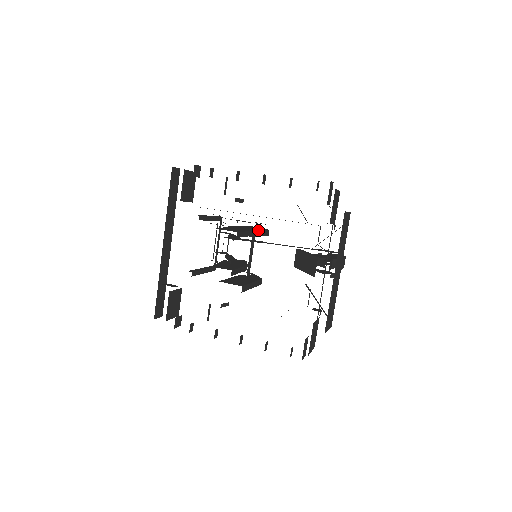
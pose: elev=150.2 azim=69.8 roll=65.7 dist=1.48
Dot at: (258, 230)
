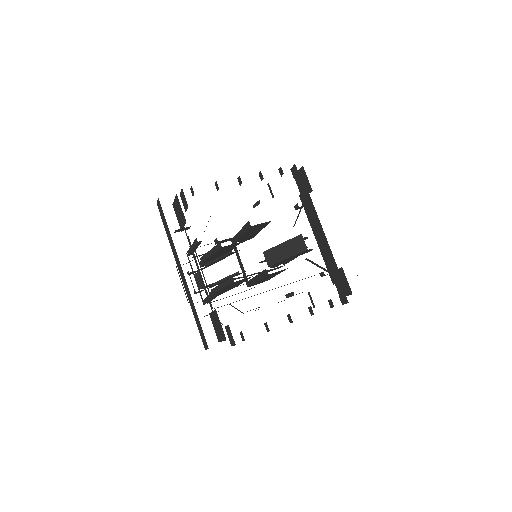
Dot at: occluded
